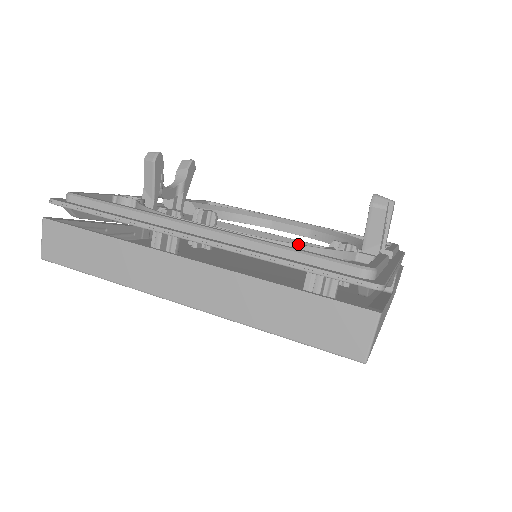
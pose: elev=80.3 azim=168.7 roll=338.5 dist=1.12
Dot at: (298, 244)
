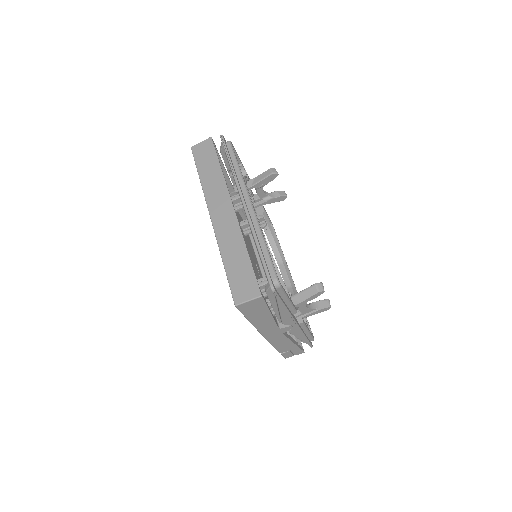
Dot at: occluded
